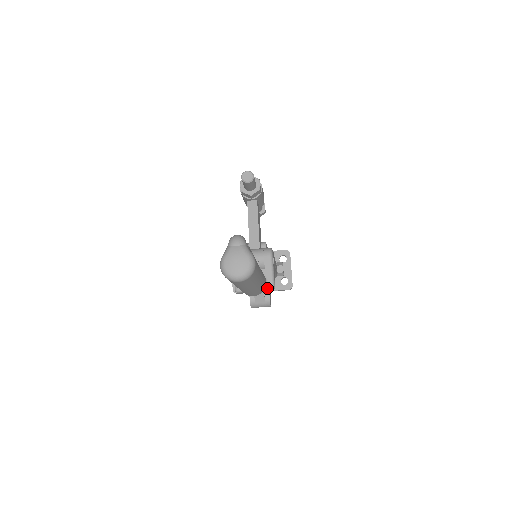
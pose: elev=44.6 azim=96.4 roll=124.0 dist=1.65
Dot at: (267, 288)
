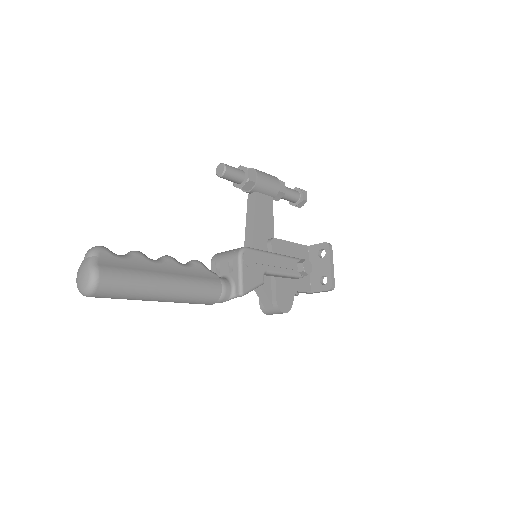
Dot at: (234, 294)
